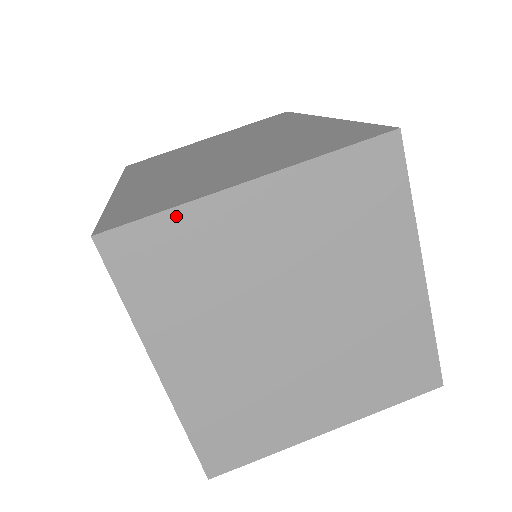
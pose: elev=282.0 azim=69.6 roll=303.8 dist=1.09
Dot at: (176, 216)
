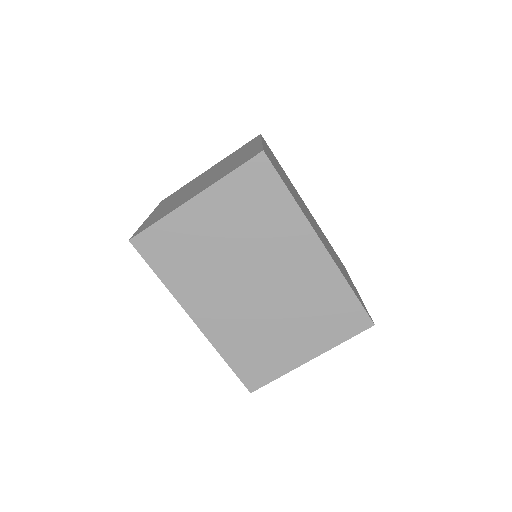
Dot at: (281, 374)
